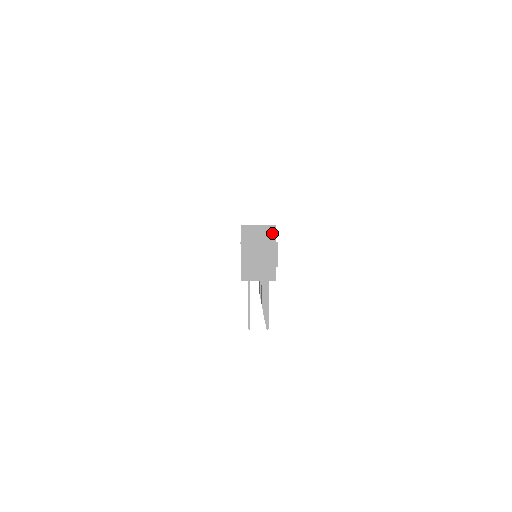
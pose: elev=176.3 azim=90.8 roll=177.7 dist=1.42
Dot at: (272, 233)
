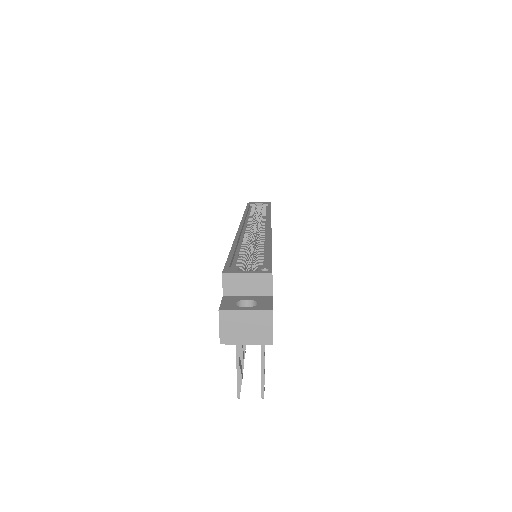
Dot at: (267, 284)
